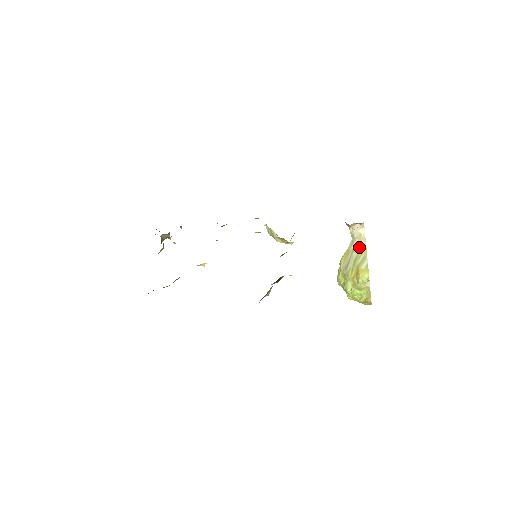
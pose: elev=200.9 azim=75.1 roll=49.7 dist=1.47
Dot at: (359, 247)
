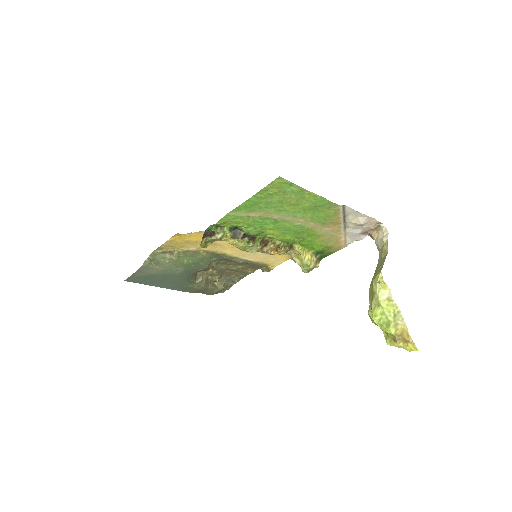
Dot at: (381, 255)
